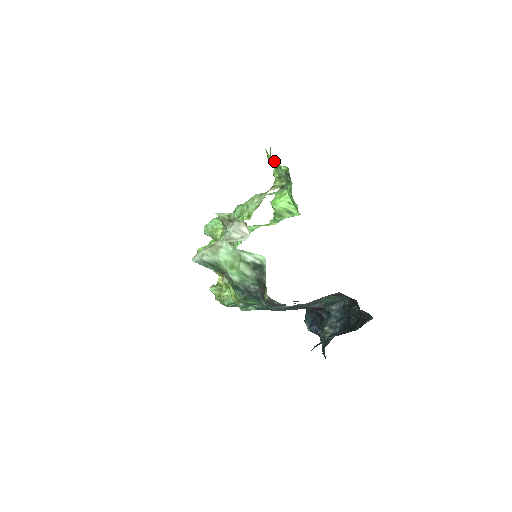
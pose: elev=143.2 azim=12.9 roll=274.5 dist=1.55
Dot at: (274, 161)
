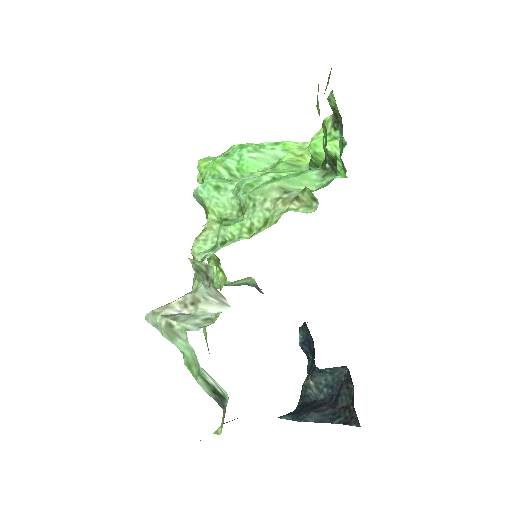
Dot at: occluded
